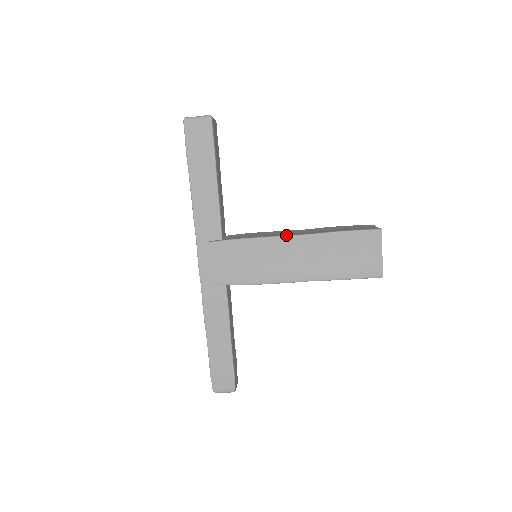
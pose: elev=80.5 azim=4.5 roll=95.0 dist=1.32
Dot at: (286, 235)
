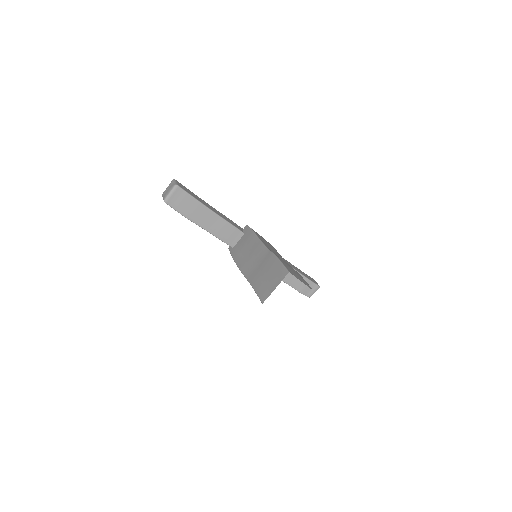
Dot at: occluded
